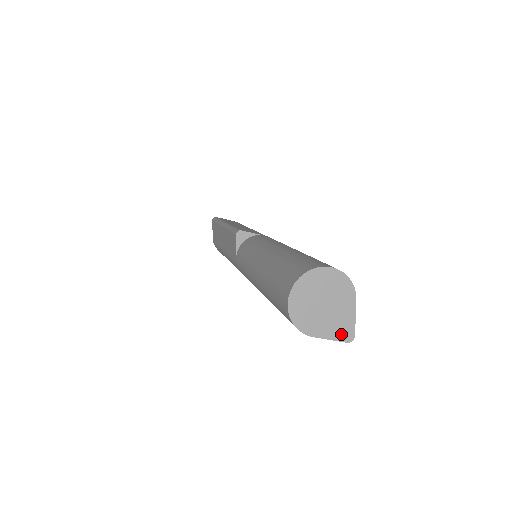
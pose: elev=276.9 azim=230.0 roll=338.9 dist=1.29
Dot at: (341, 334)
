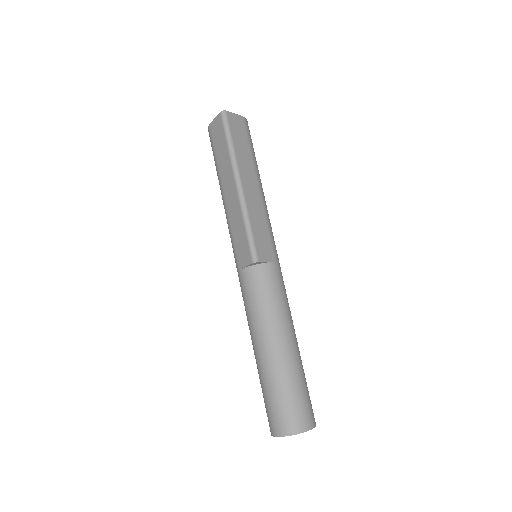
Dot at: occluded
